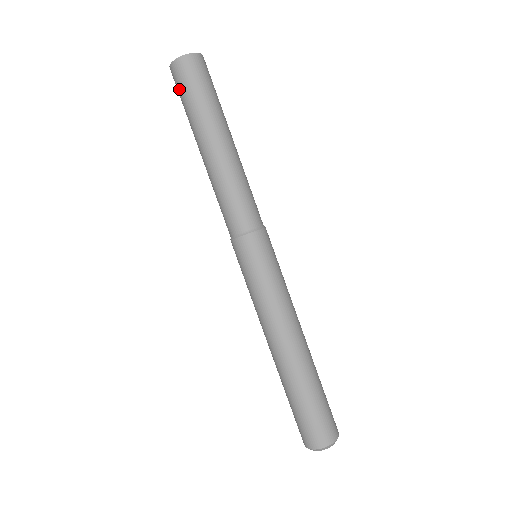
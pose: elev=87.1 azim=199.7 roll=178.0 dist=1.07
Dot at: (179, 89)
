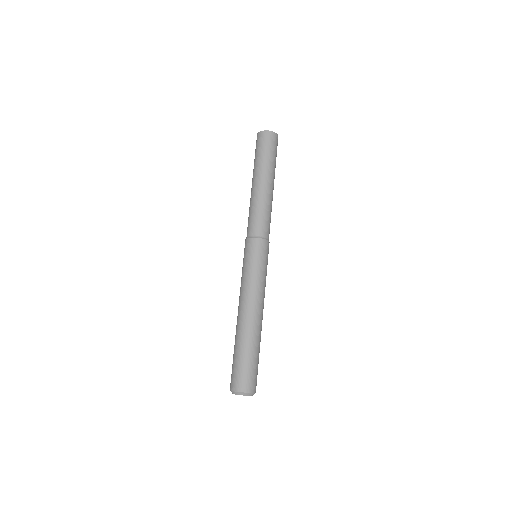
Dot at: (266, 145)
